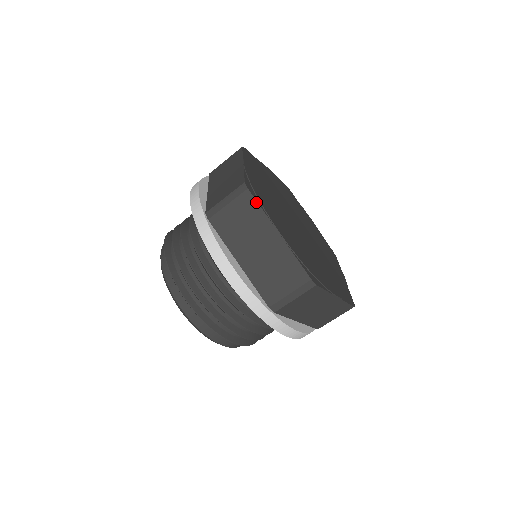
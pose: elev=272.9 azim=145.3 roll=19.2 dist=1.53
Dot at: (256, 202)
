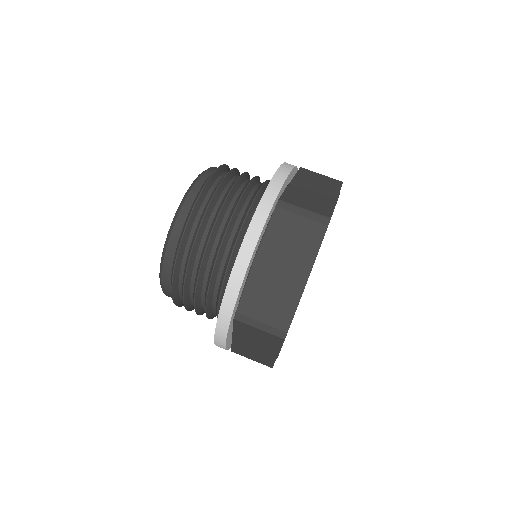
Dot at: (321, 240)
